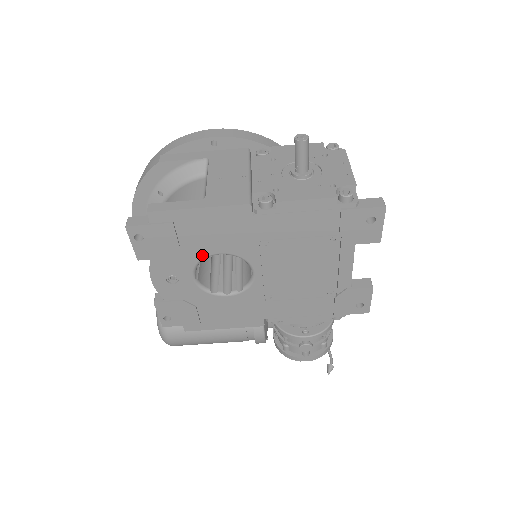
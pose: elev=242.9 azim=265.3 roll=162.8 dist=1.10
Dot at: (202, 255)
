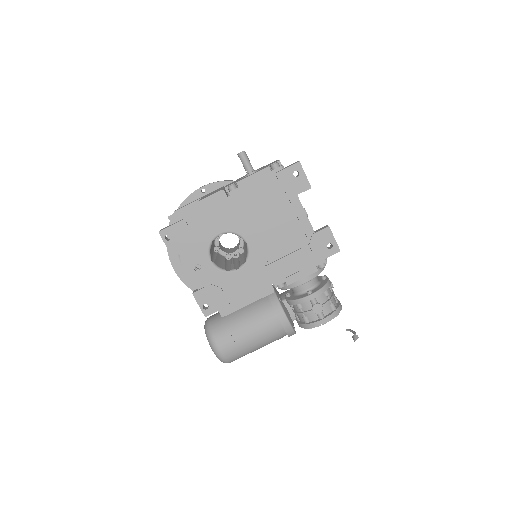
Dot at: (209, 239)
